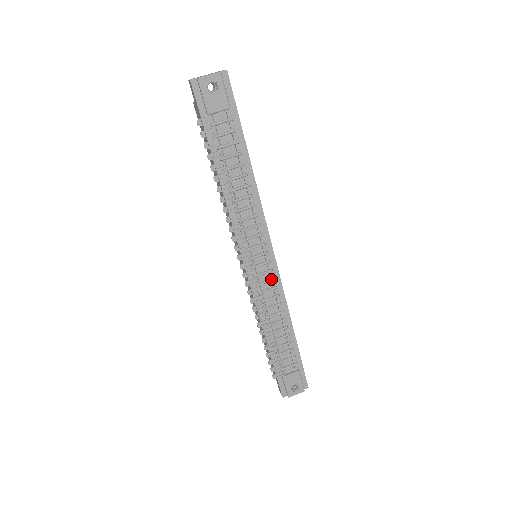
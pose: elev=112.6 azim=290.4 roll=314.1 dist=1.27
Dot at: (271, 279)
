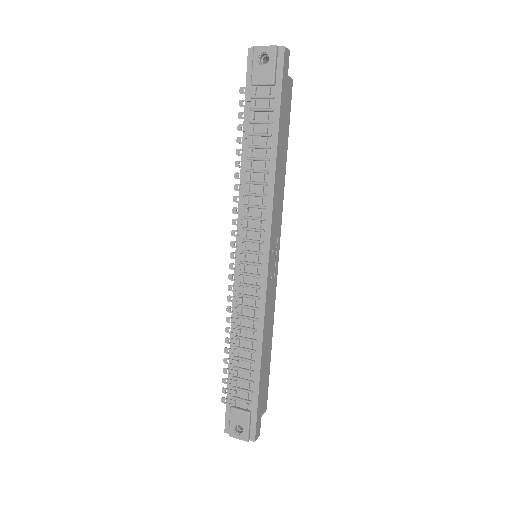
Dot at: (256, 285)
